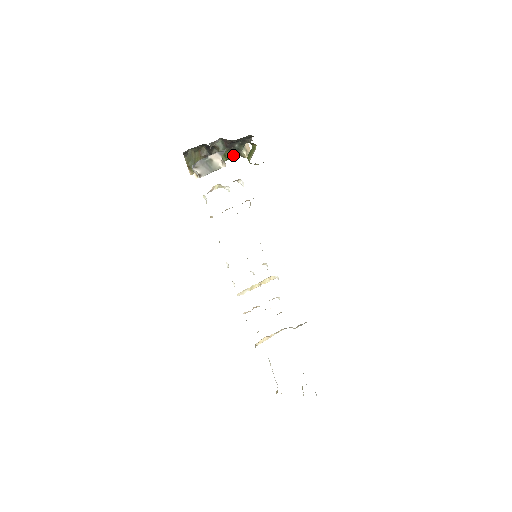
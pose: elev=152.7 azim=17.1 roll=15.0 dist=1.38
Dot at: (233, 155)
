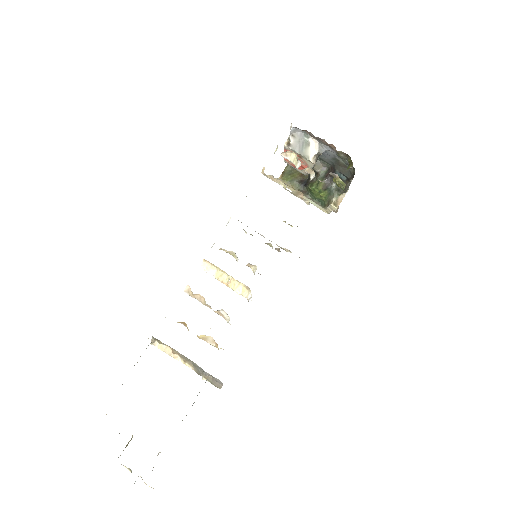
Dot at: (324, 189)
